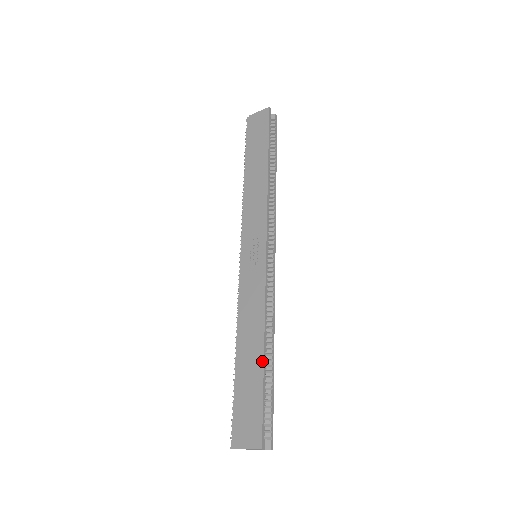
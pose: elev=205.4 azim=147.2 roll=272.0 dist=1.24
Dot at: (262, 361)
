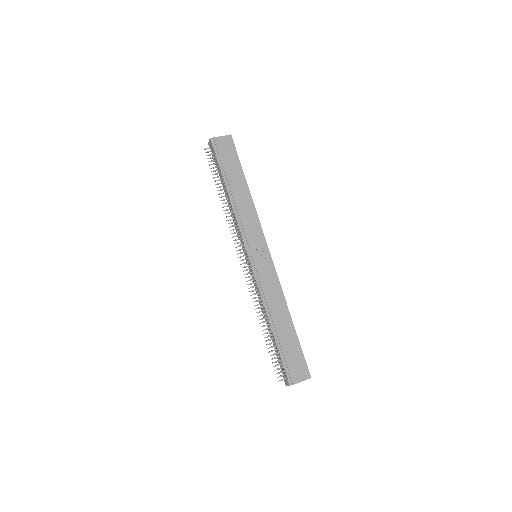
Dot at: (293, 327)
